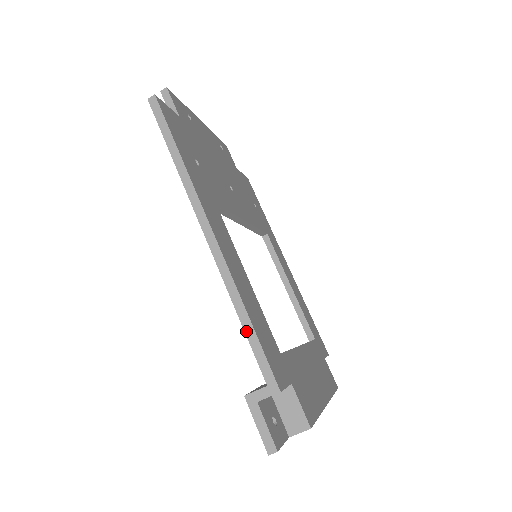
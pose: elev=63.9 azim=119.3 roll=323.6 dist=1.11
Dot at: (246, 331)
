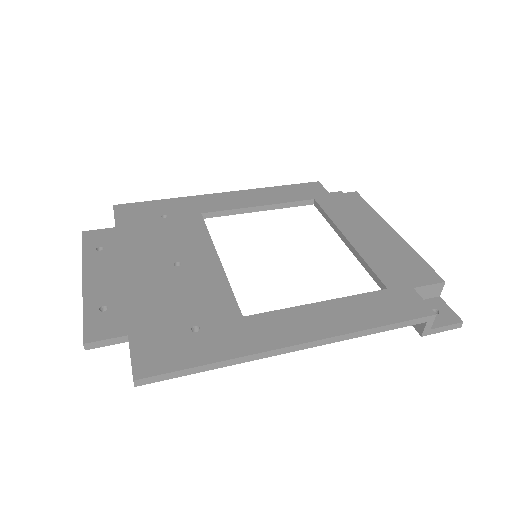
Dot at: (386, 330)
